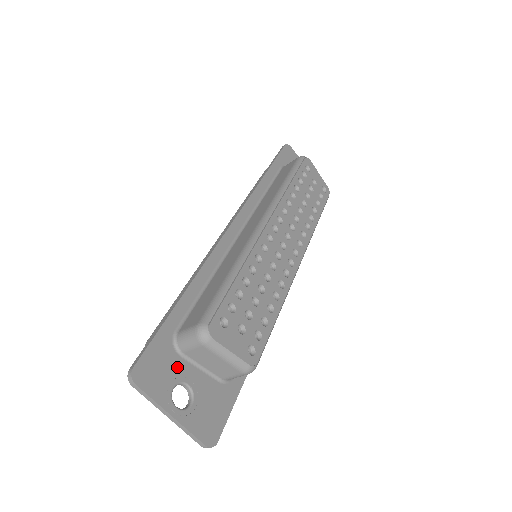
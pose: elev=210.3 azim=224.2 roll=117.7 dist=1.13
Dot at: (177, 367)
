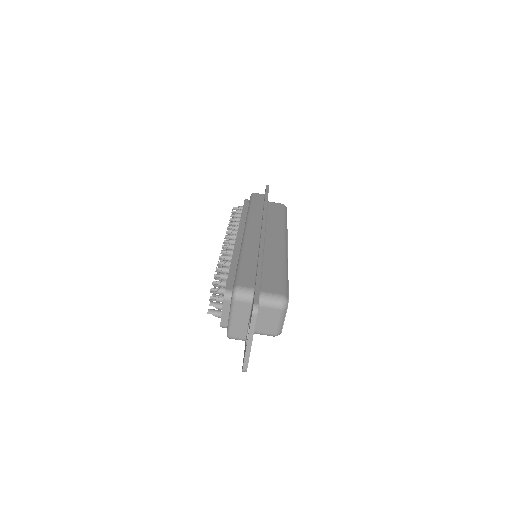
Dot at: occluded
